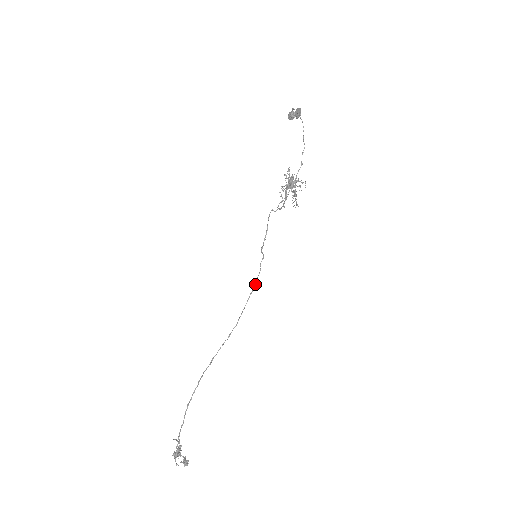
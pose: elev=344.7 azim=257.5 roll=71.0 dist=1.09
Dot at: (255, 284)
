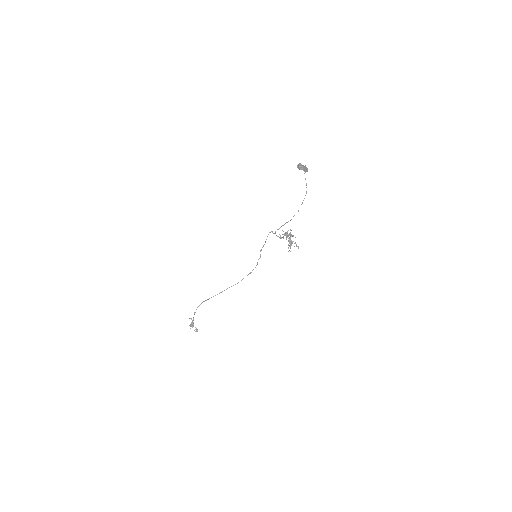
Dot at: occluded
